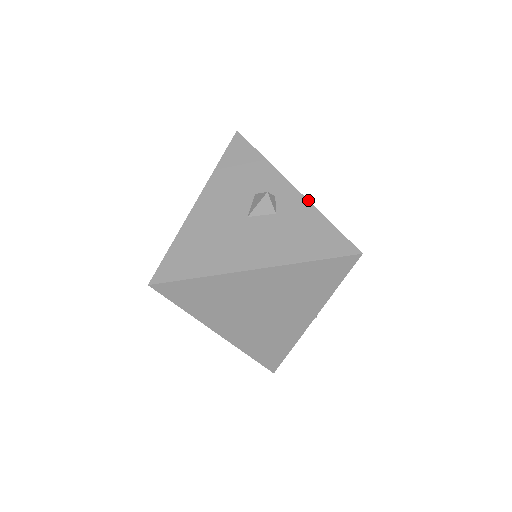
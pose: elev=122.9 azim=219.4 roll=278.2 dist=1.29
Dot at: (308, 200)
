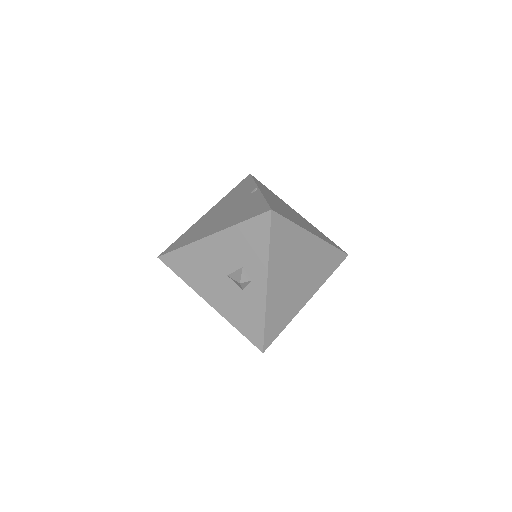
Dot at: (266, 302)
